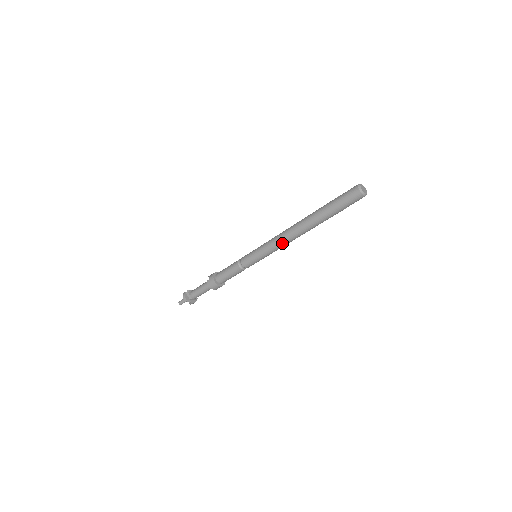
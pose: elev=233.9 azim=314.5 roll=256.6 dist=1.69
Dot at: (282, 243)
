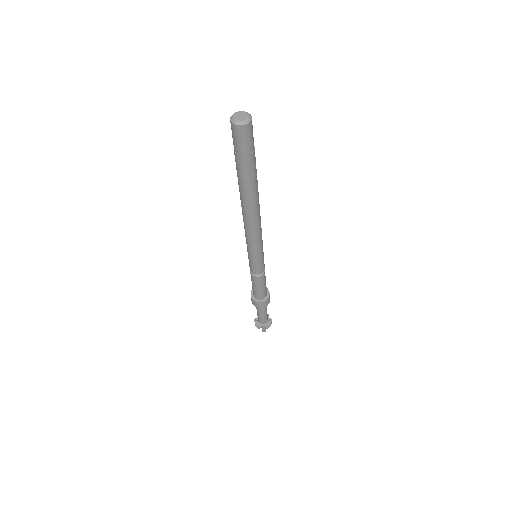
Dot at: (252, 232)
